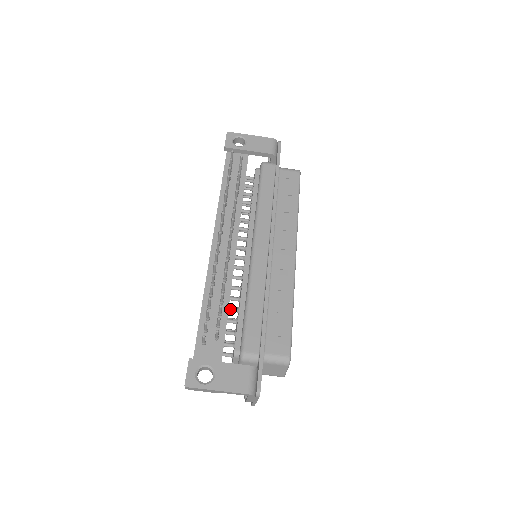
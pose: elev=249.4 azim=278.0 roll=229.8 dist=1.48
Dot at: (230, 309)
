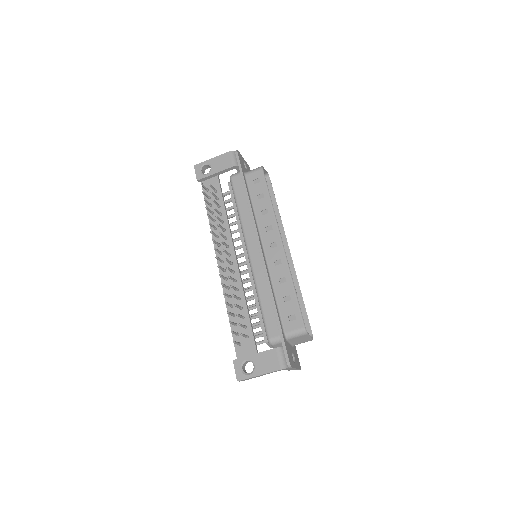
Dot at: (251, 308)
